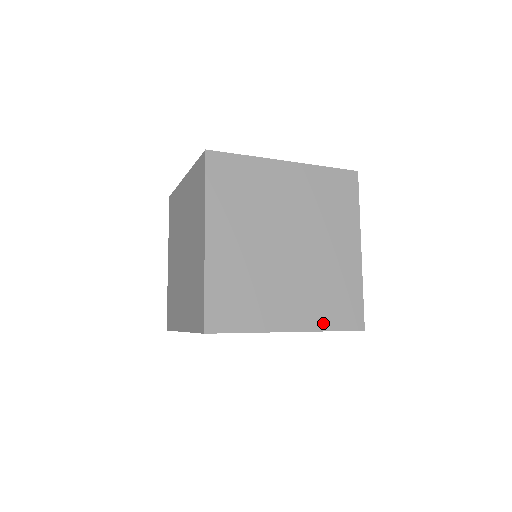
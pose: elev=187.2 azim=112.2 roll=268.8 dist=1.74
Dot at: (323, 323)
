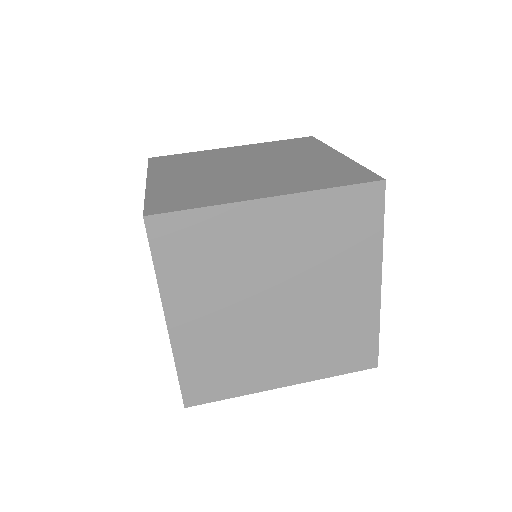
Dot at: (324, 371)
